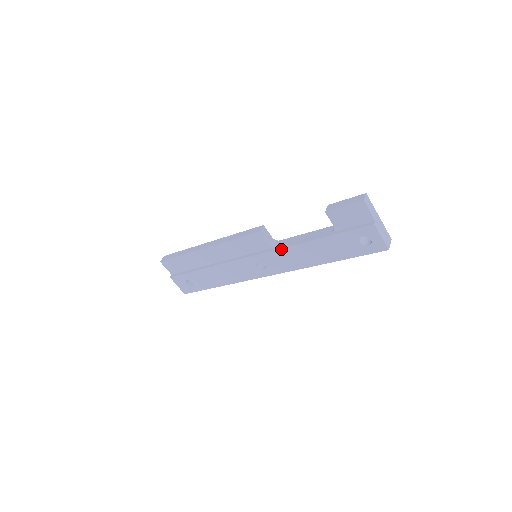
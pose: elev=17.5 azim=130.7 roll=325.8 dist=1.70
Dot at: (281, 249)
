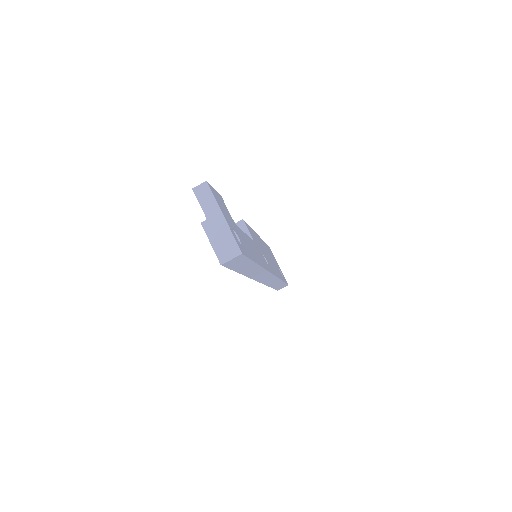
Dot at: occluded
